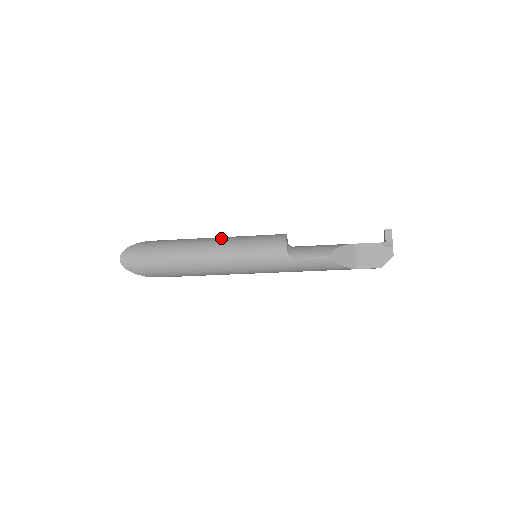
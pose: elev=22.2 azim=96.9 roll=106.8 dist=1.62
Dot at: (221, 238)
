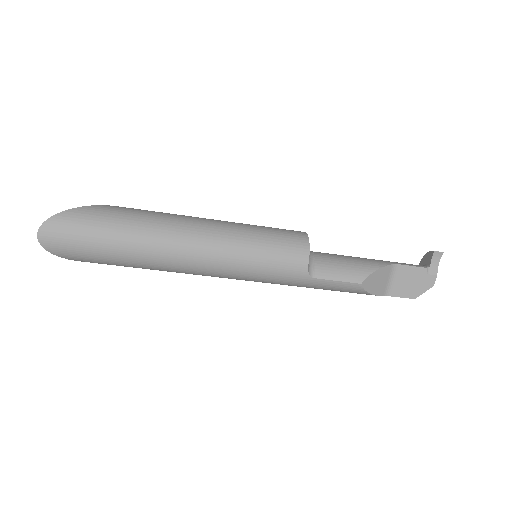
Dot at: (211, 226)
